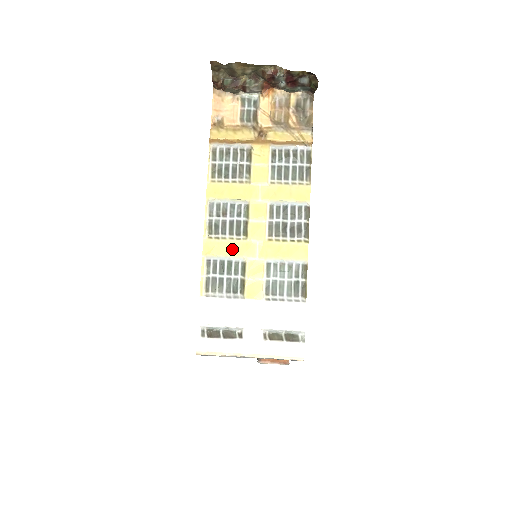
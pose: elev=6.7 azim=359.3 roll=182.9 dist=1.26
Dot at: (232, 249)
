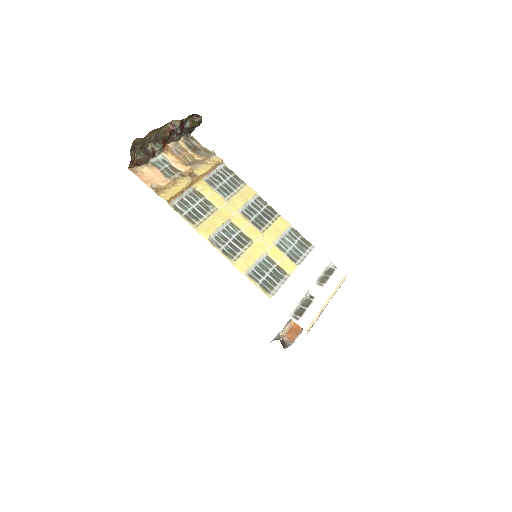
Dot at: (253, 255)
